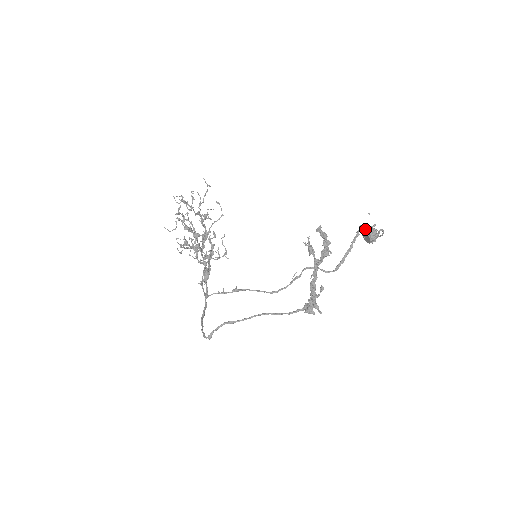
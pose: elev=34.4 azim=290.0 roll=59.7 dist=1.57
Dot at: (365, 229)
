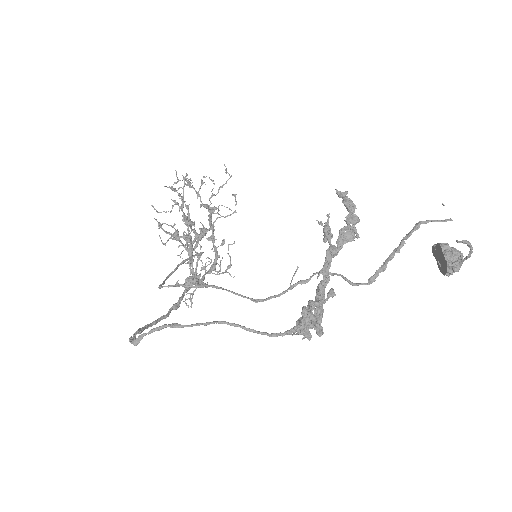
Dot at: (440, 245)
